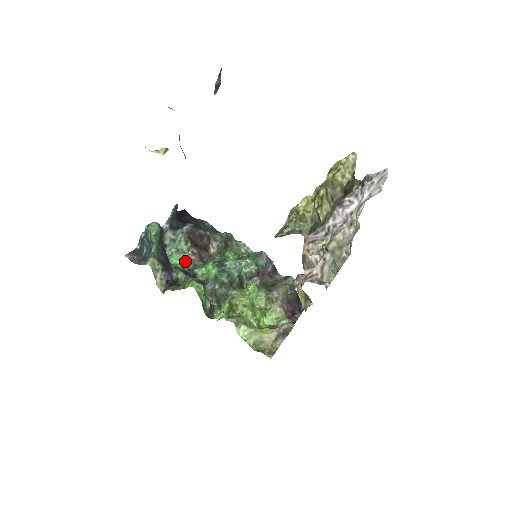
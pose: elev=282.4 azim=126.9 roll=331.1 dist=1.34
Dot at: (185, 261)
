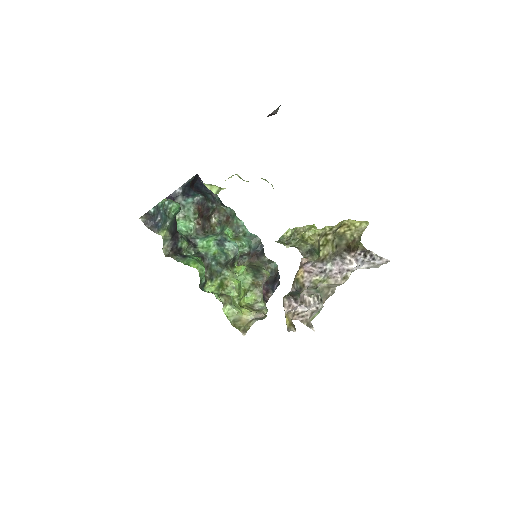
Dot at: (190, 229)
